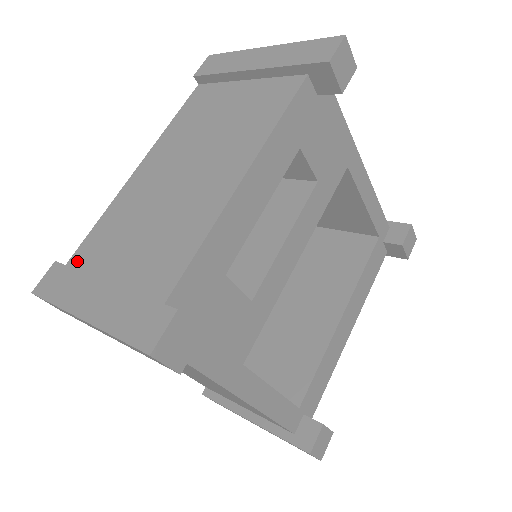
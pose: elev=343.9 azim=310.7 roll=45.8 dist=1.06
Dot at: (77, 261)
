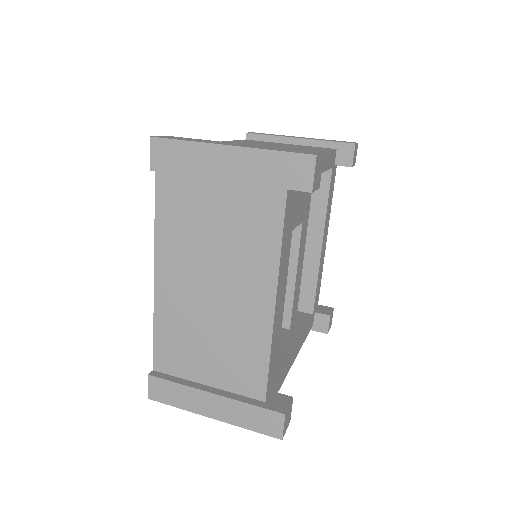
Dot at: (162, 366)
